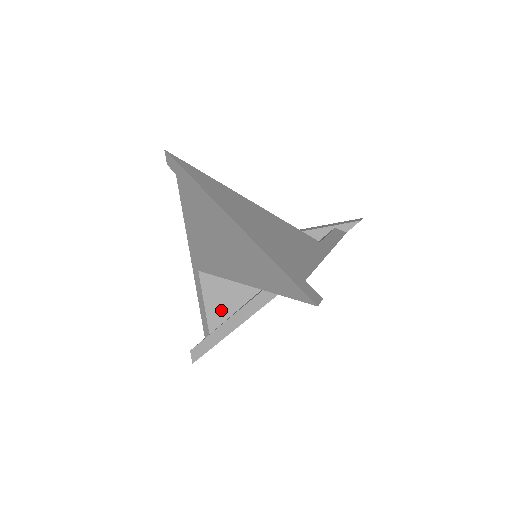
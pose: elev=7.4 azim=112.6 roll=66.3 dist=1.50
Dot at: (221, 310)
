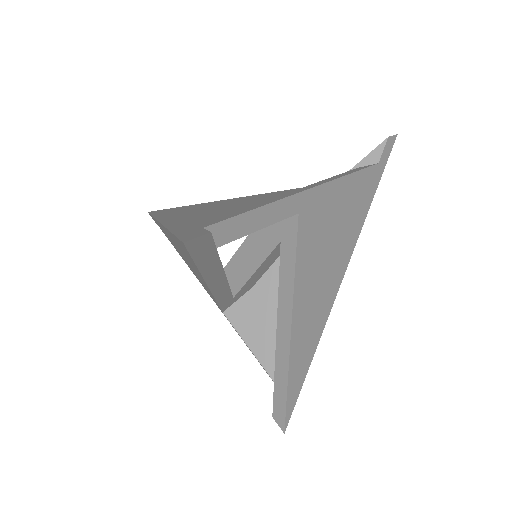
Dot at: (273, 347)
